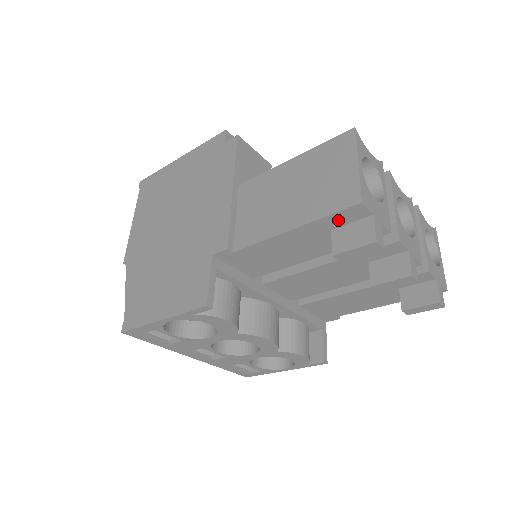
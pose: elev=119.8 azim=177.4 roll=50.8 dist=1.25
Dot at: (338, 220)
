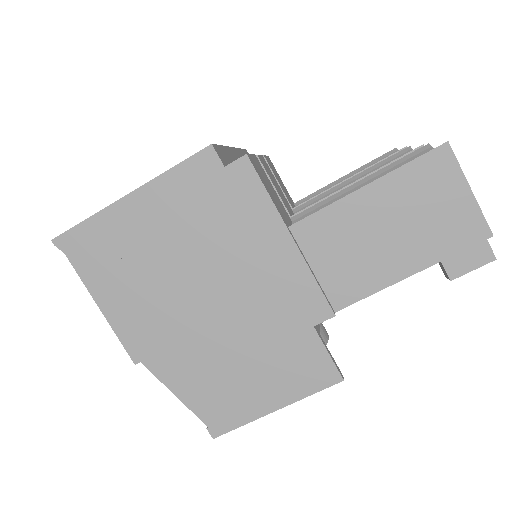
Dot at: occluded
